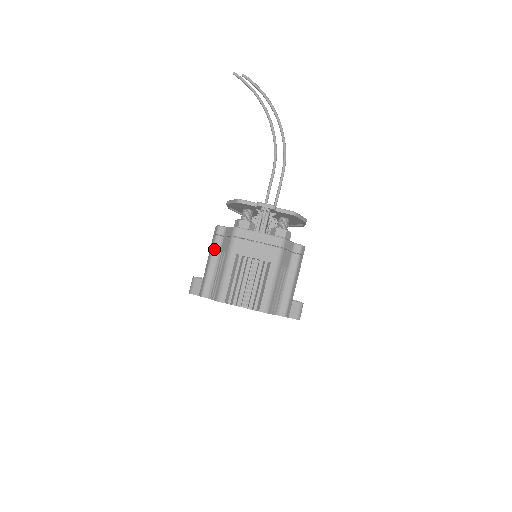
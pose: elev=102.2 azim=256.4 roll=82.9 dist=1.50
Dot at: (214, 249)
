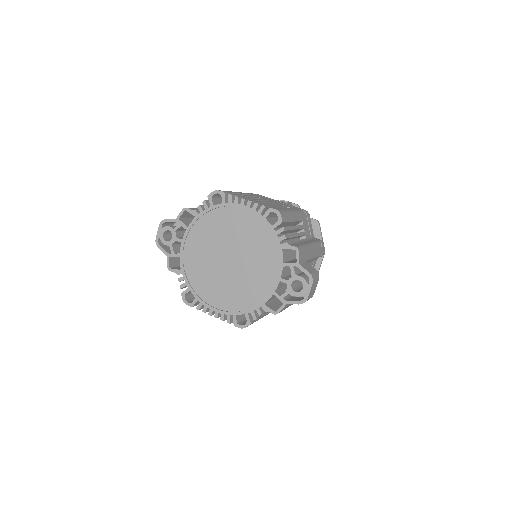
Dot at: occluded
